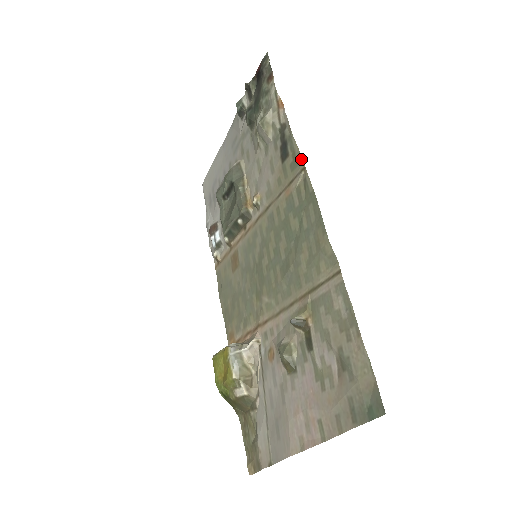
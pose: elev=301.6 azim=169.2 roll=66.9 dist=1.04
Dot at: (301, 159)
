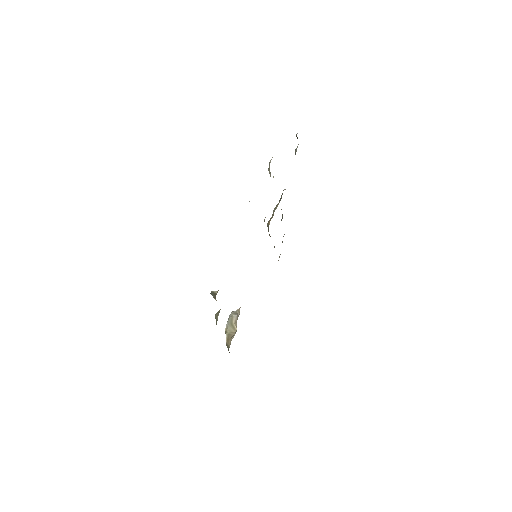
Dot at: occluded
